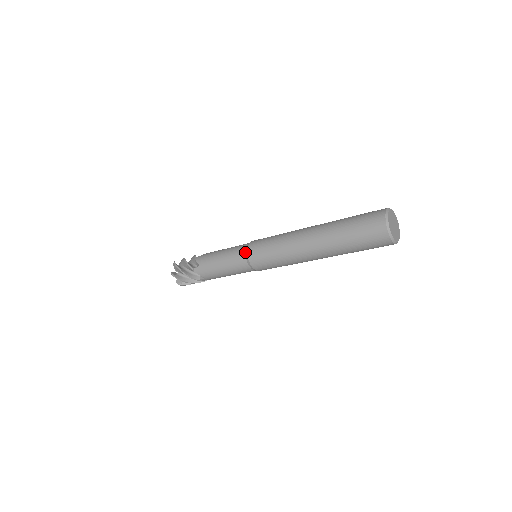
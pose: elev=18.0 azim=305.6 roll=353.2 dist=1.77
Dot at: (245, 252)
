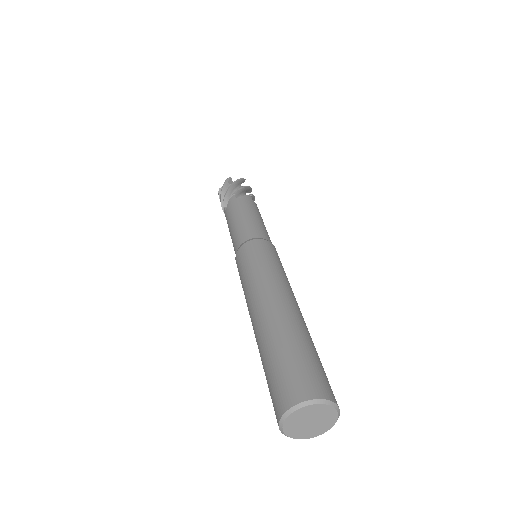
Dot at: (238, 247)
